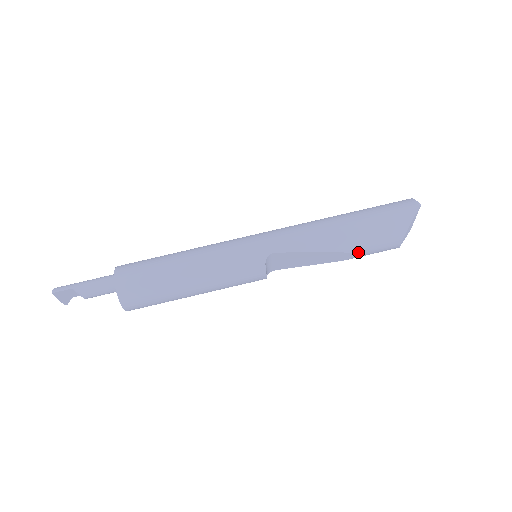
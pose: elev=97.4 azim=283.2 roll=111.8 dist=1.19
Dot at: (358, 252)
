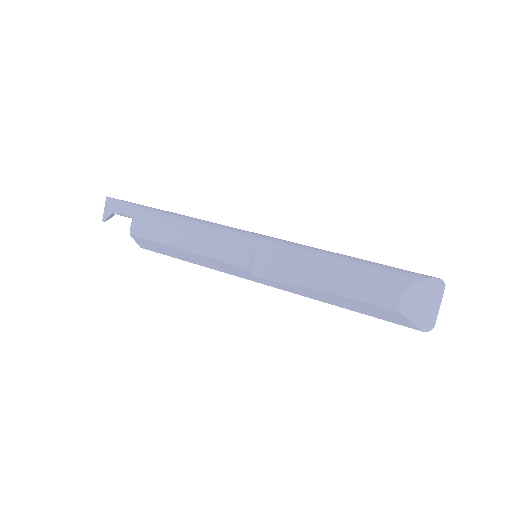
Dot at: (348, 282)
